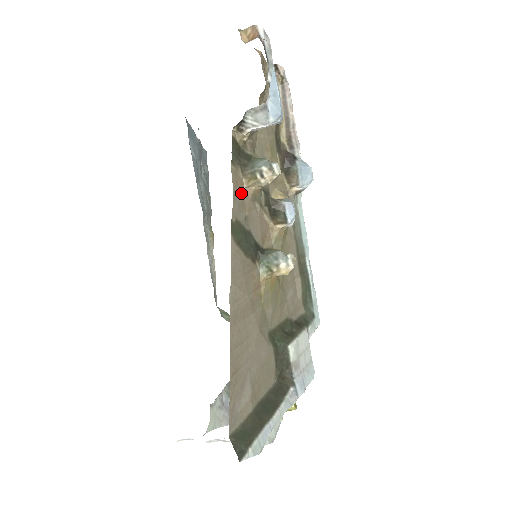
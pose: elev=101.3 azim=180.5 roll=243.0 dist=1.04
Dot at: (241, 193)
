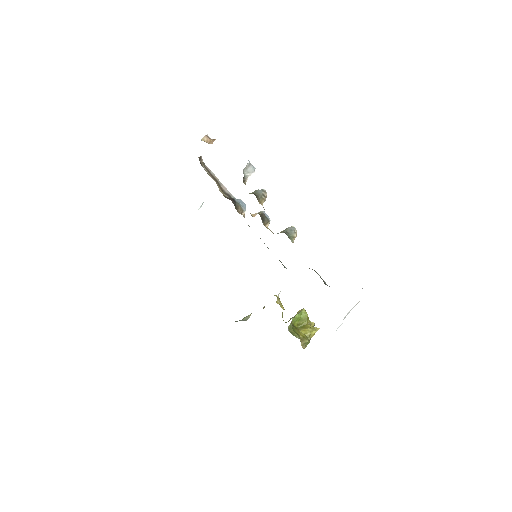
Dot at: occluded
